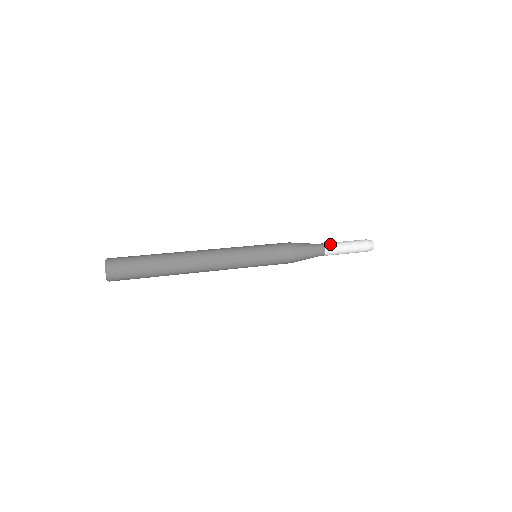
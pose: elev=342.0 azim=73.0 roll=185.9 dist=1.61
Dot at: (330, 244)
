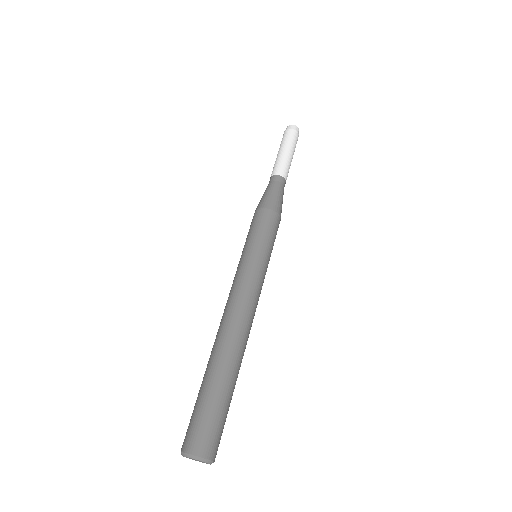
Dot at: occluded
